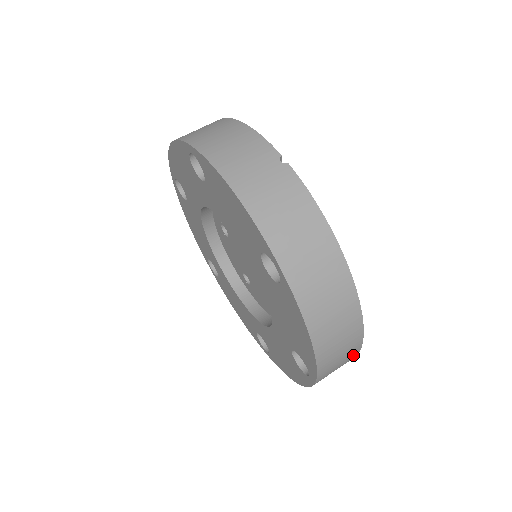
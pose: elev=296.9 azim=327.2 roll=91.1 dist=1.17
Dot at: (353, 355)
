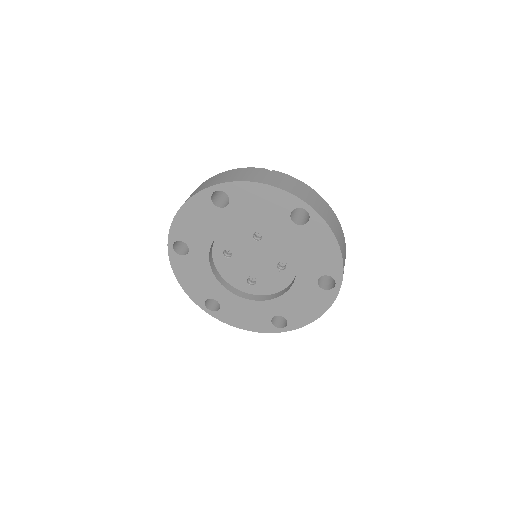
Dot at: occluded
